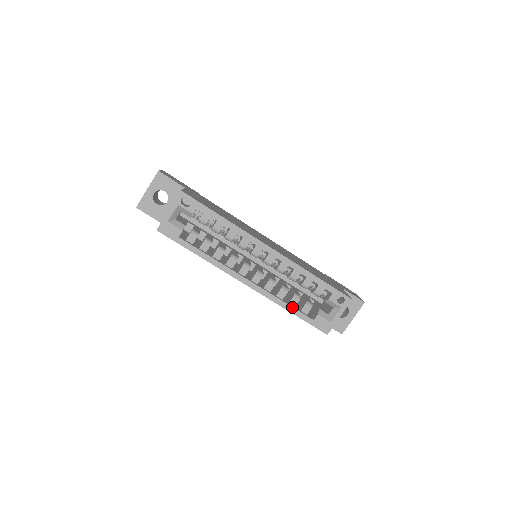
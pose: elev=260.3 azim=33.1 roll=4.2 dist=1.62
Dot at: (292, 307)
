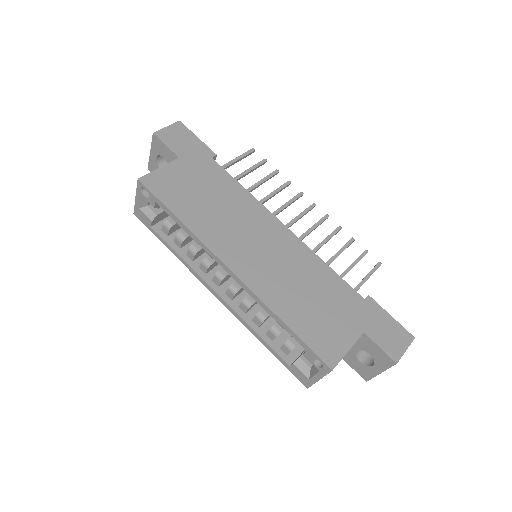
Dot at: (265, 341)
